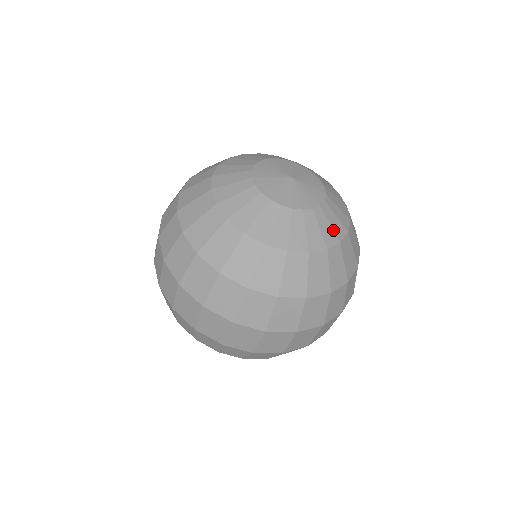
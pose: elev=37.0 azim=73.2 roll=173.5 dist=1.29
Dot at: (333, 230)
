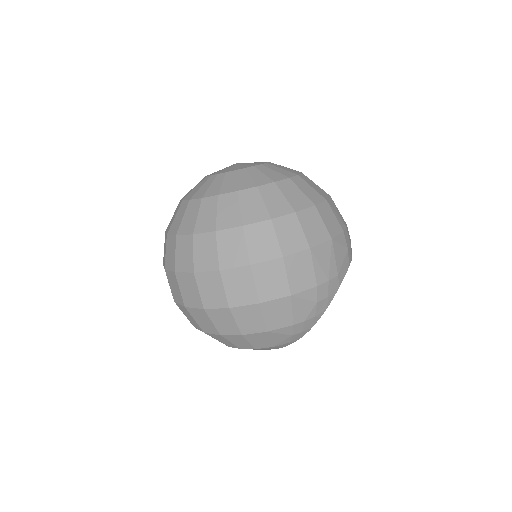
Dot at: (267, 176)
